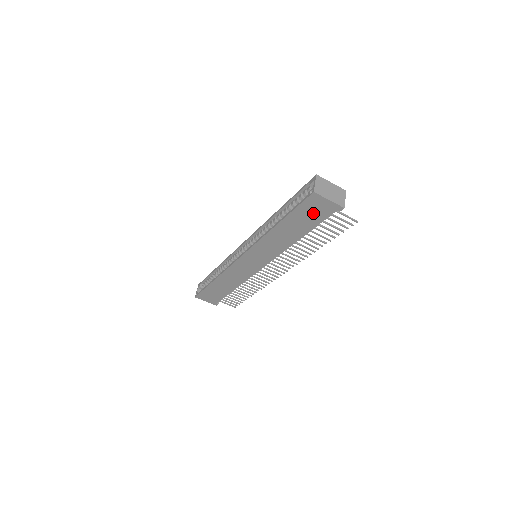
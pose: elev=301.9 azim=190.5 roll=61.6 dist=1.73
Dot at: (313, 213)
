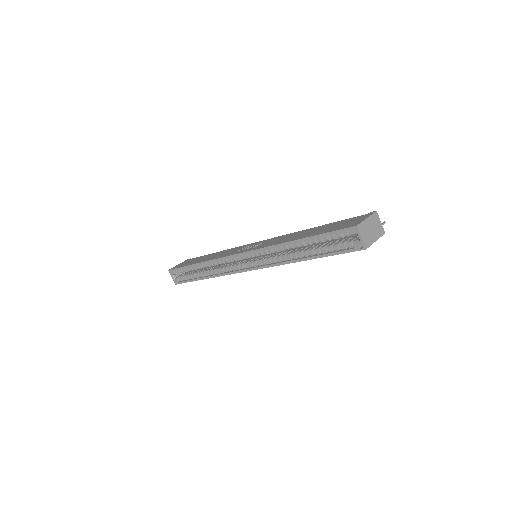
Dot at: occluded
